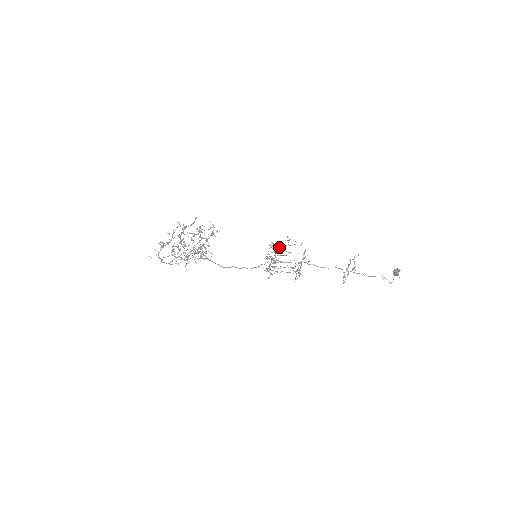
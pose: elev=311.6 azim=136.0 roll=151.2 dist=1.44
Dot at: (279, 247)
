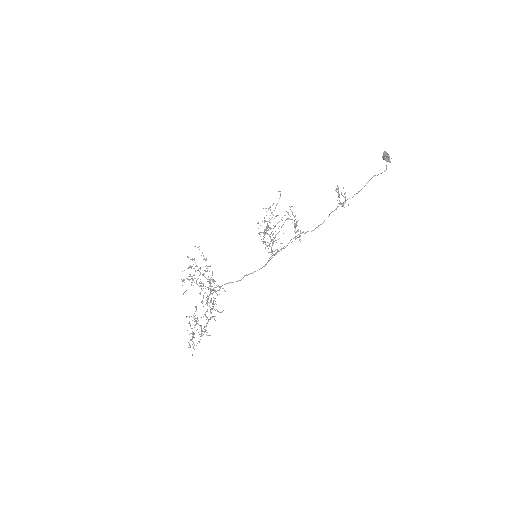
Dot at: occluded
